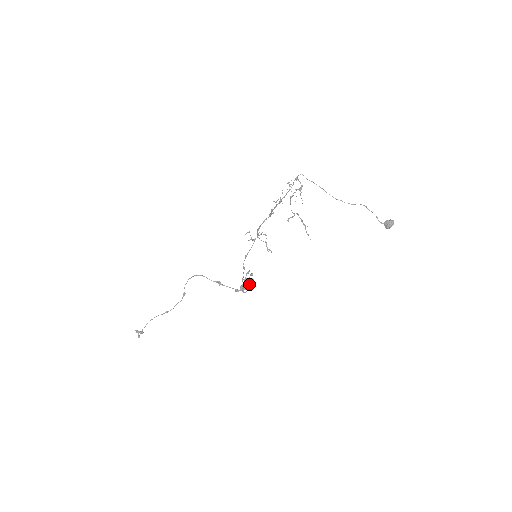
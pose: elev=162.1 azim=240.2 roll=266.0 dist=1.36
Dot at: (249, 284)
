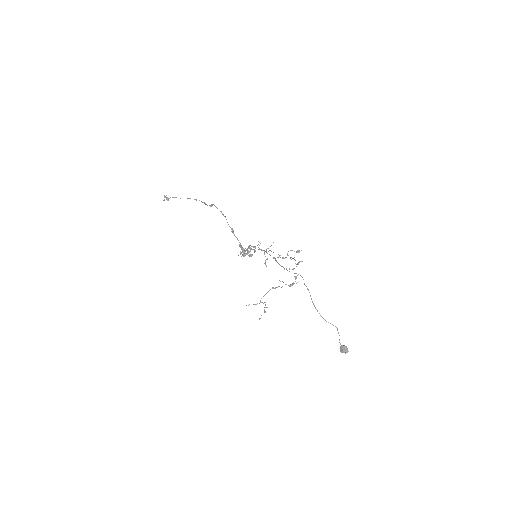
Dot at: occluded
